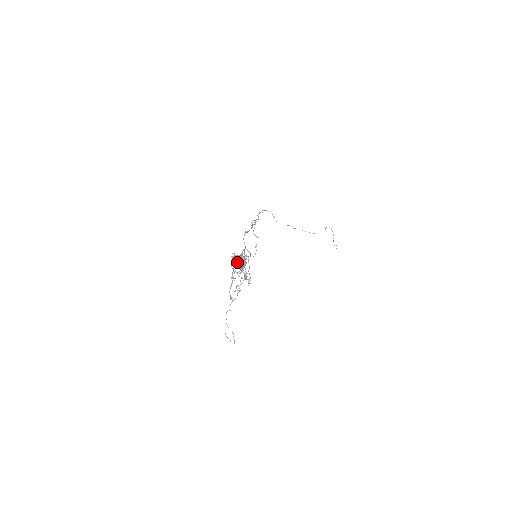
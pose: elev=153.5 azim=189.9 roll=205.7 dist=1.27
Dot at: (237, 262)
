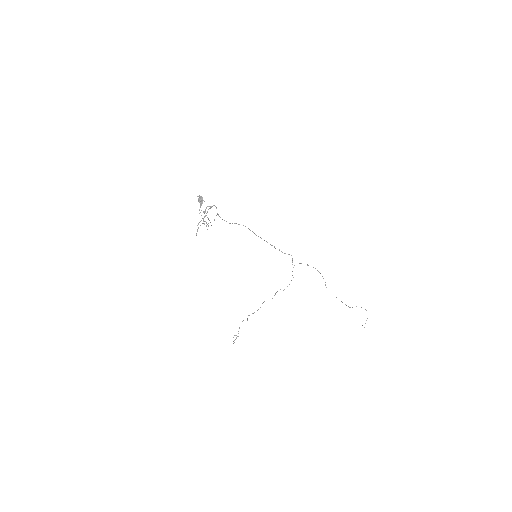
Dot at: (199, 200)
